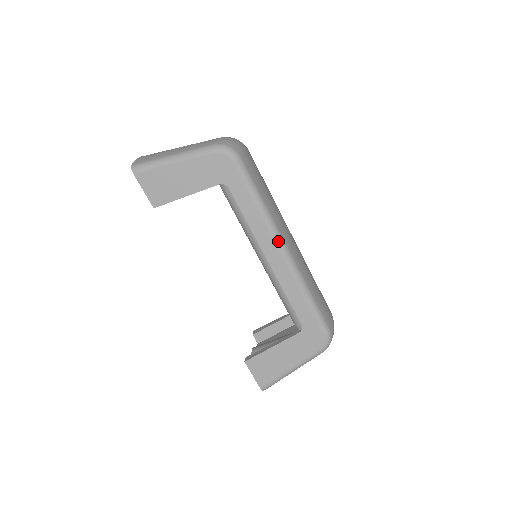
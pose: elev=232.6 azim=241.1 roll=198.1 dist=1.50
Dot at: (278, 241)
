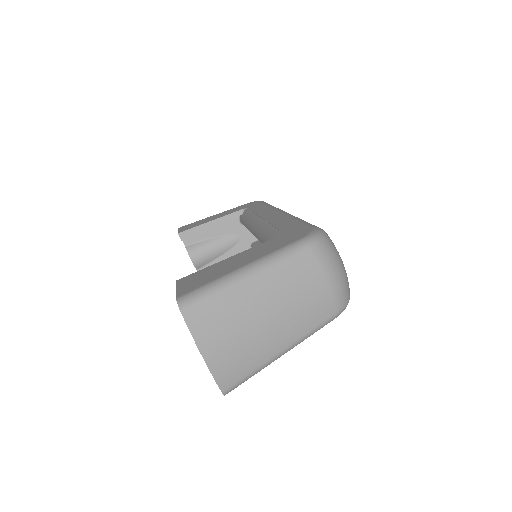
Dot at: (278, 209)
